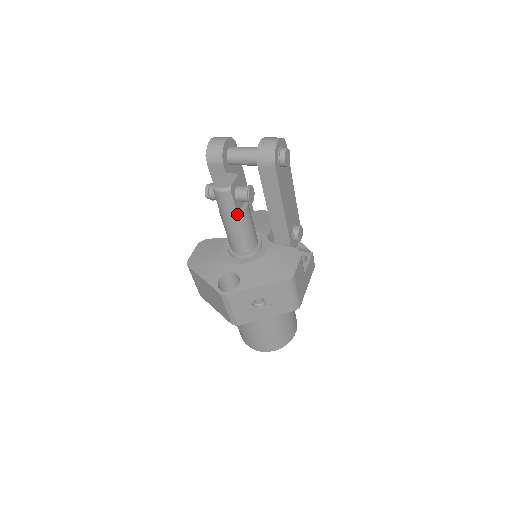
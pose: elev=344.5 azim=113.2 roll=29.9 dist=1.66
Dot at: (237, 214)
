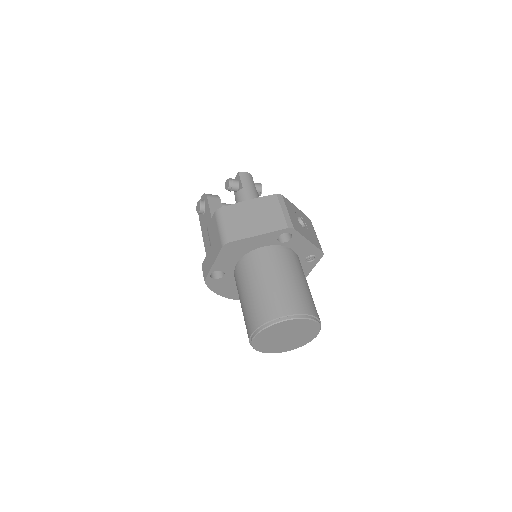
Dot at: (256, 190)
